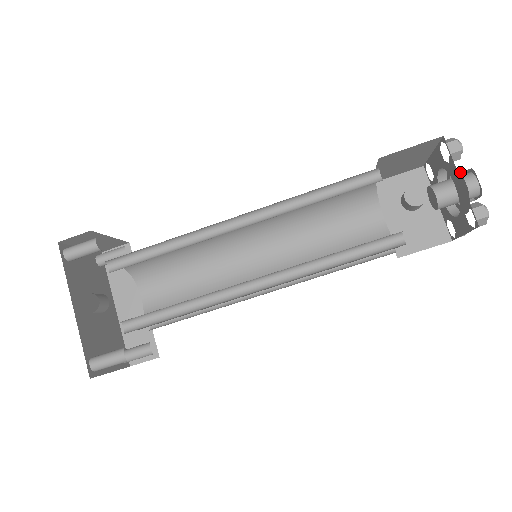
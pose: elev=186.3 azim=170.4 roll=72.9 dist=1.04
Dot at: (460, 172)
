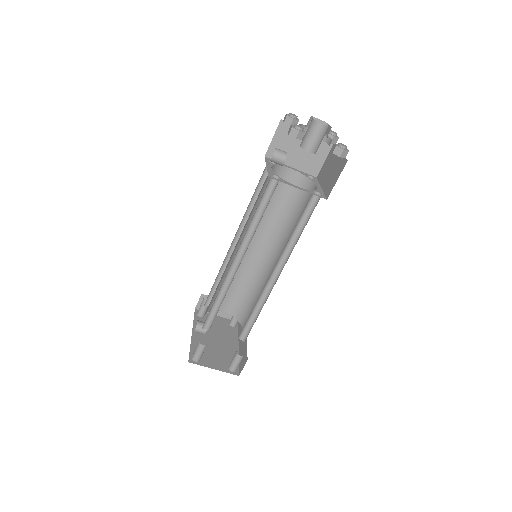
Dot at: occluded
